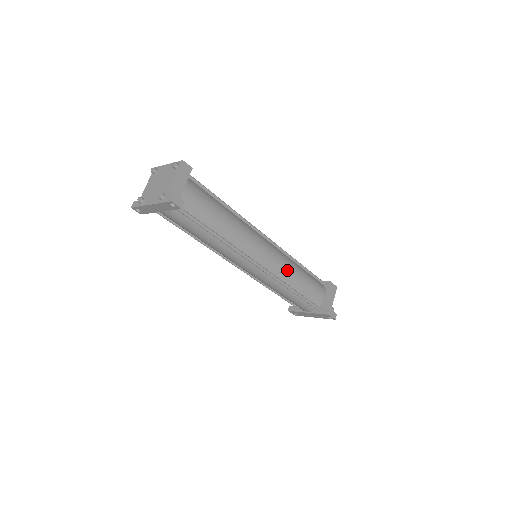
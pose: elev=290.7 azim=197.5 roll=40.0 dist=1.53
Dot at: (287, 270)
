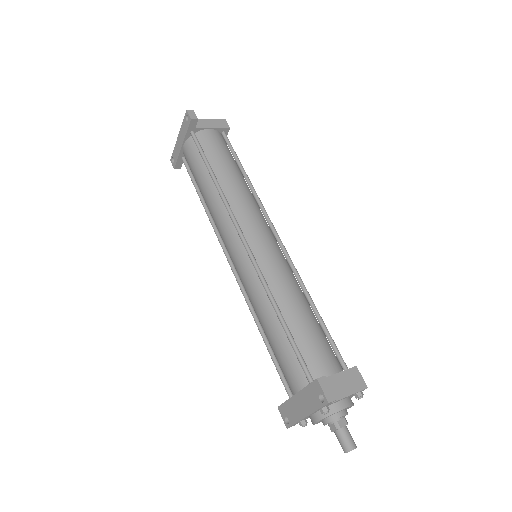
Dot at: (281, 277)
